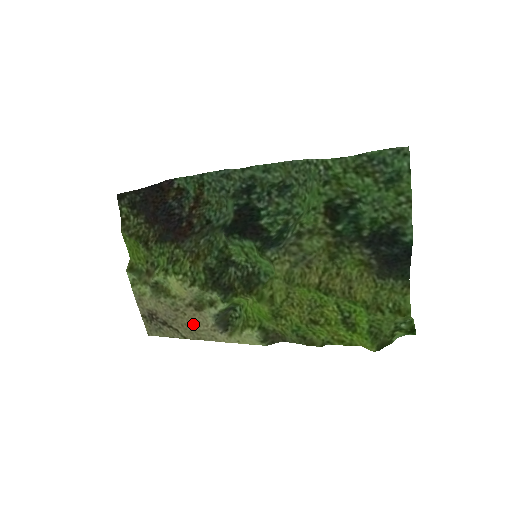
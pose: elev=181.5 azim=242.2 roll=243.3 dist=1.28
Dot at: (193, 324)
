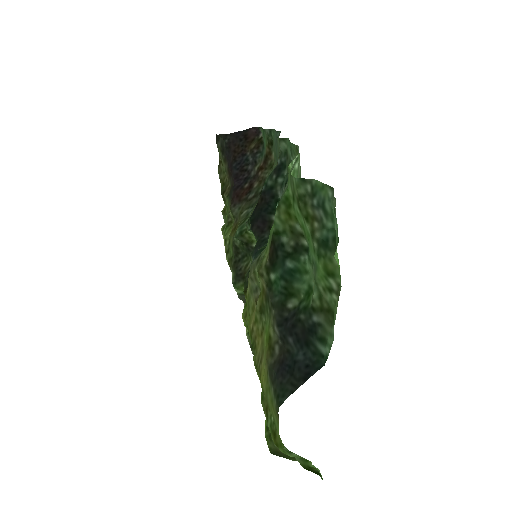
Dot at: occluded
